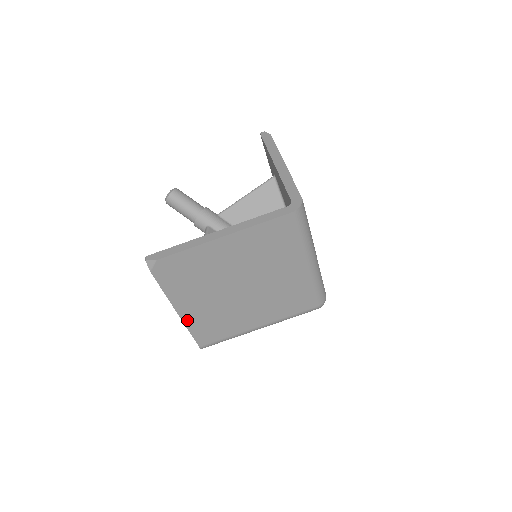
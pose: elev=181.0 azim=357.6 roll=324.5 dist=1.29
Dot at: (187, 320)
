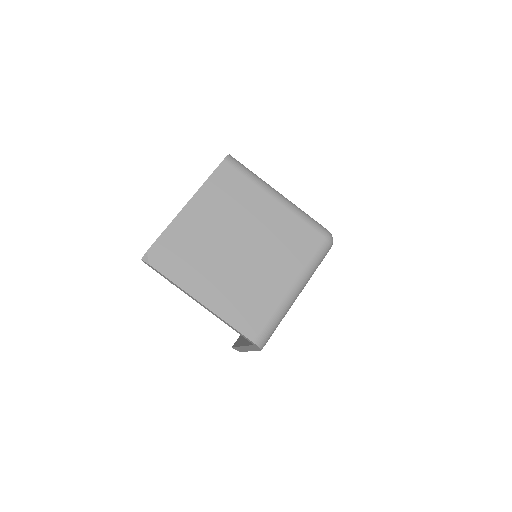
Dot at: (216, 309)
